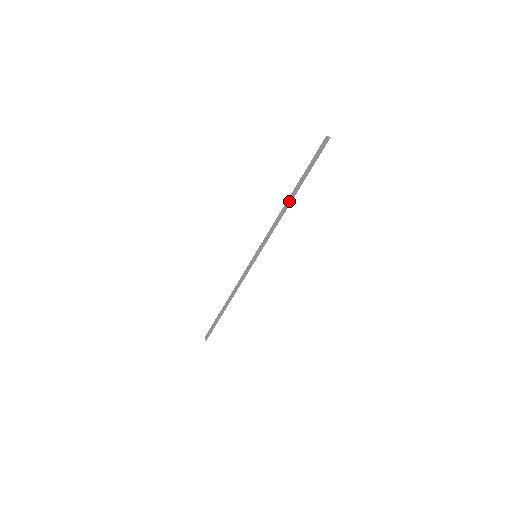
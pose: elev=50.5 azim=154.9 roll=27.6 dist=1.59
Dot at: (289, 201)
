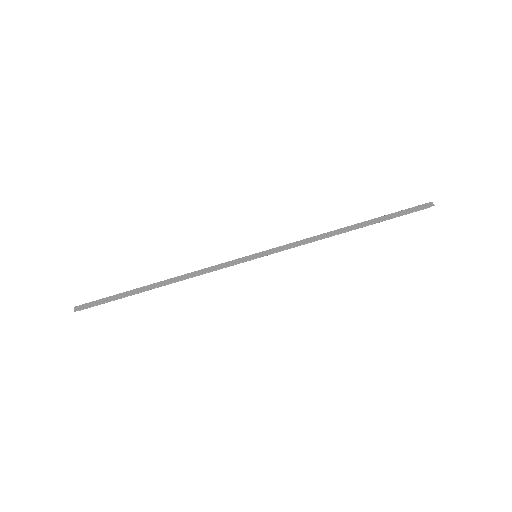
Dot at: (349, 228)
